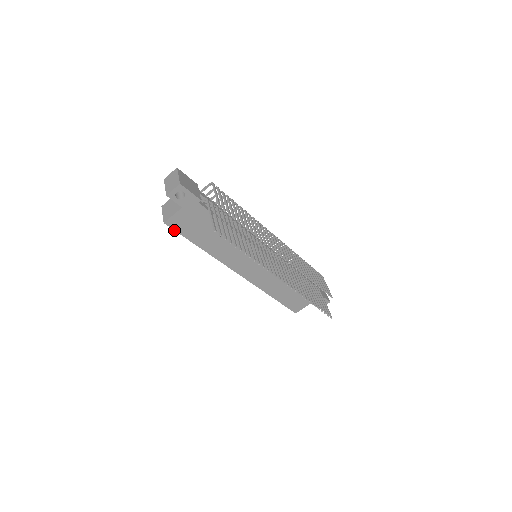
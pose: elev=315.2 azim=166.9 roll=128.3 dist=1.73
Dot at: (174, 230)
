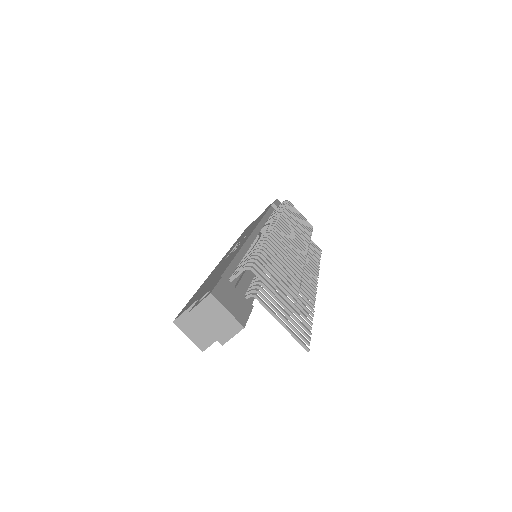
Dot at: occluded
